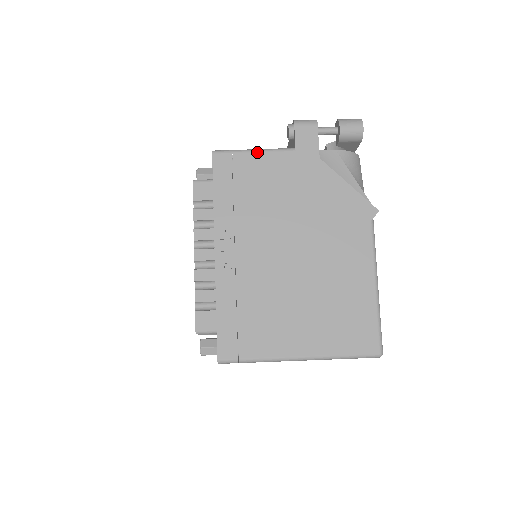
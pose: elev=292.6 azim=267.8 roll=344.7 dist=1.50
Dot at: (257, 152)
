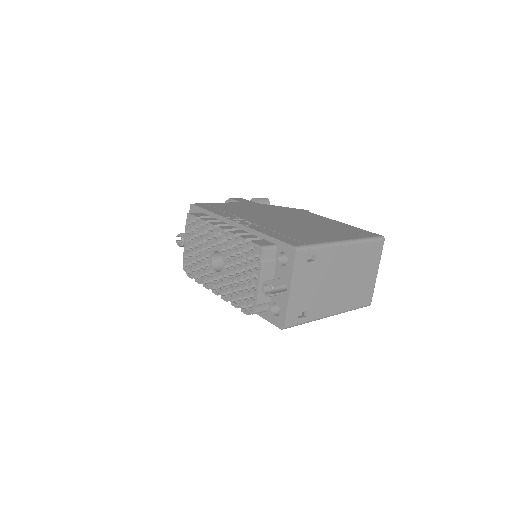
Dot at: (219, 203)
